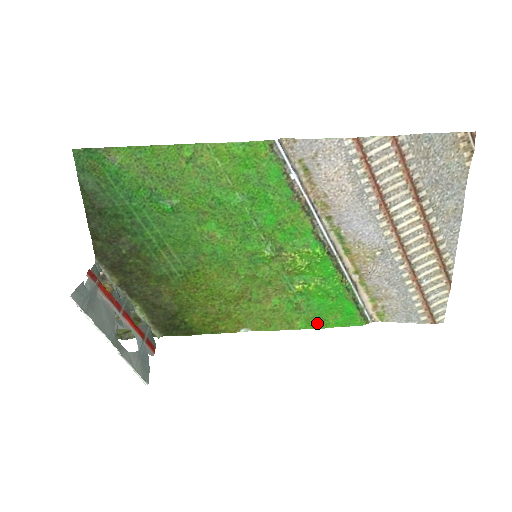
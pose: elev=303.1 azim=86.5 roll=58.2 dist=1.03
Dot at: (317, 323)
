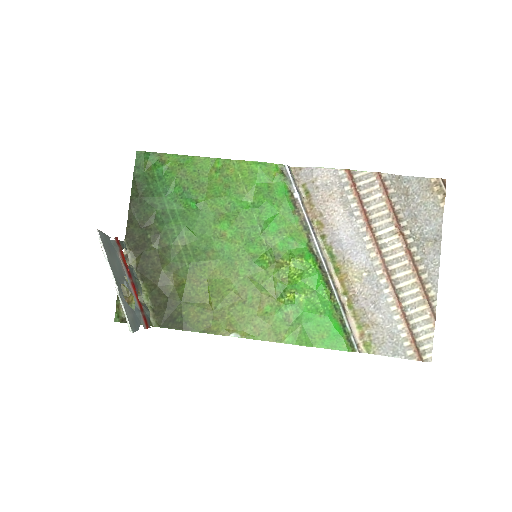
Dot at: (304, 339)
